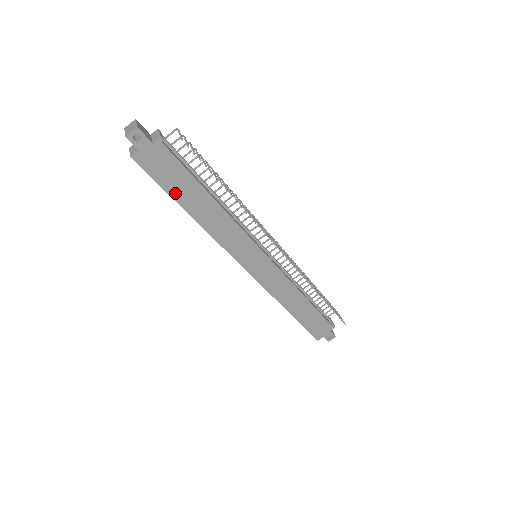
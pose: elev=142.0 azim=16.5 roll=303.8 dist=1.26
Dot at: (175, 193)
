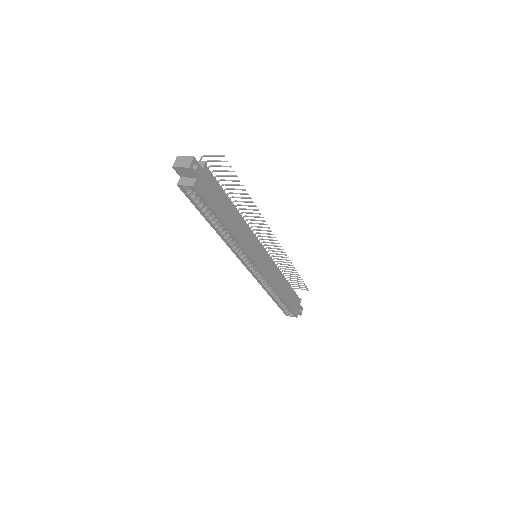
Dot at: (218, 211)
